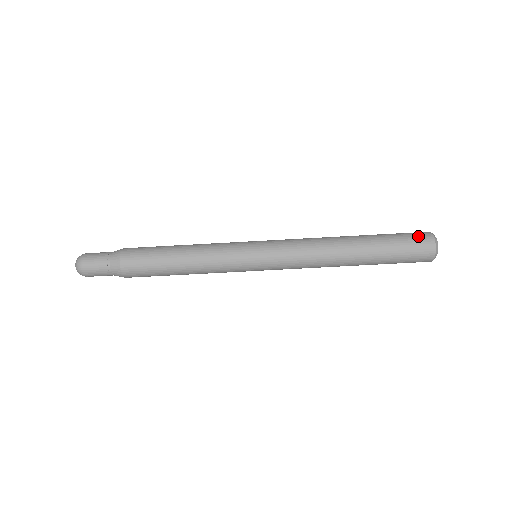
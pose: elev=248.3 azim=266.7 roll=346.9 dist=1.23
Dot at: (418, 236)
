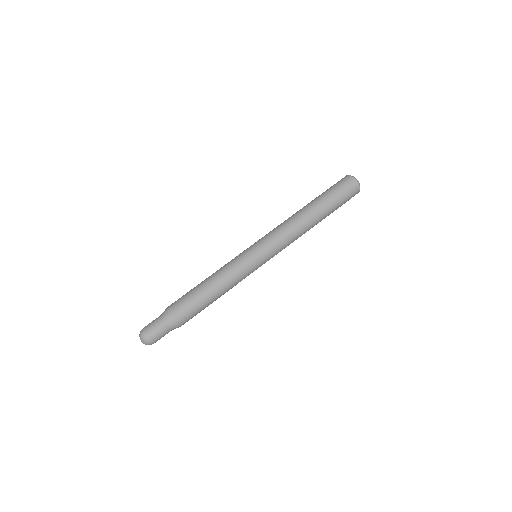
Dot at: (343, 182)
